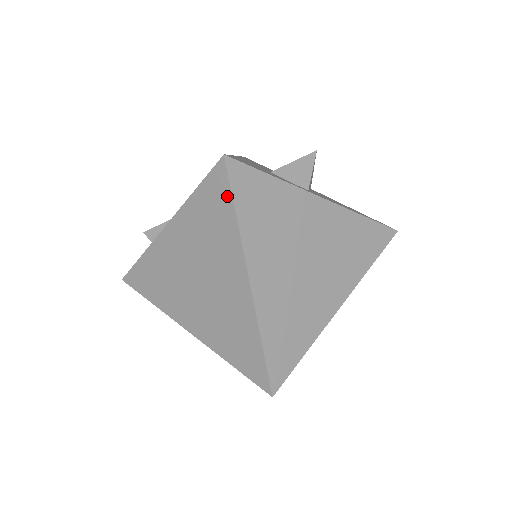
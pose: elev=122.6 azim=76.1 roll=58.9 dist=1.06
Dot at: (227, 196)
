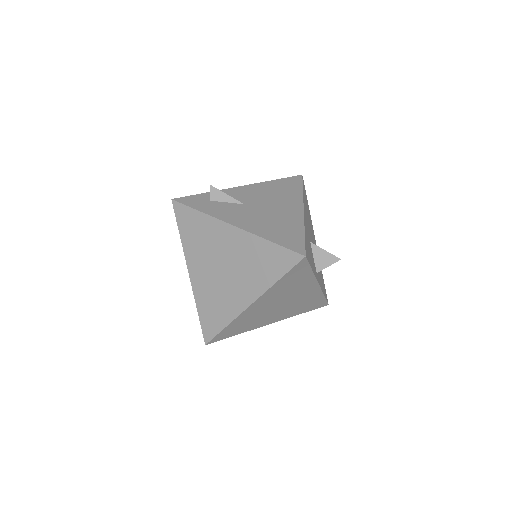
Dot at: (285, 269)
